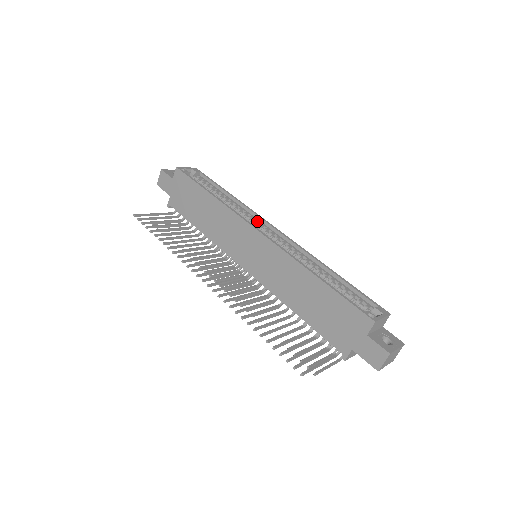
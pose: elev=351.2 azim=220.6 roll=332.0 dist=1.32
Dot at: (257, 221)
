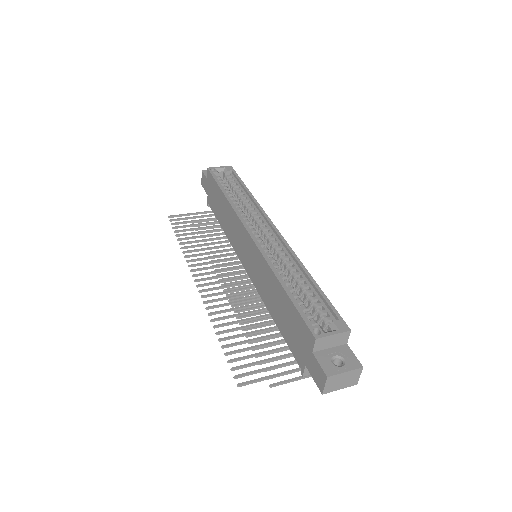
Dot at: (260, 220)
